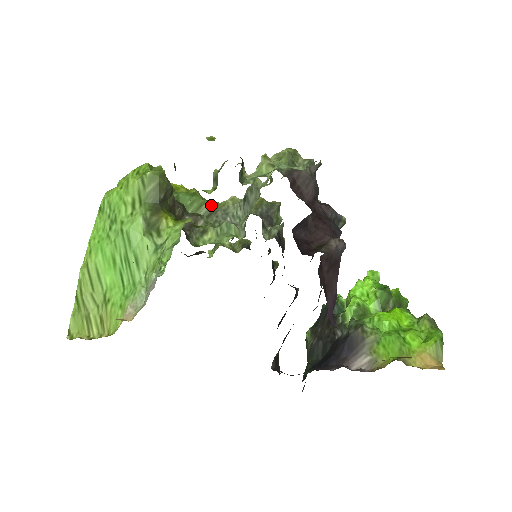
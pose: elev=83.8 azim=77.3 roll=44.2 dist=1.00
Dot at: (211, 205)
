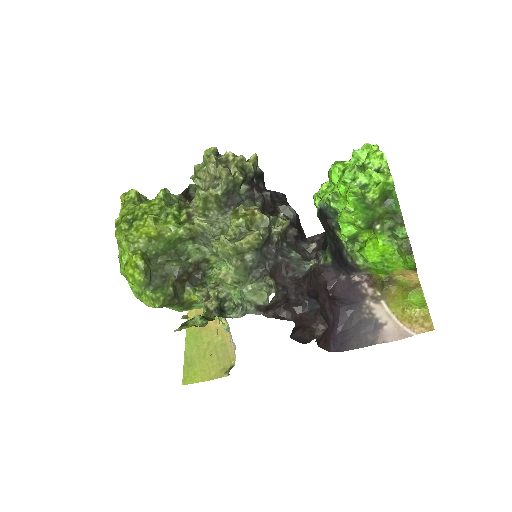
Dot at: (187, 234)
